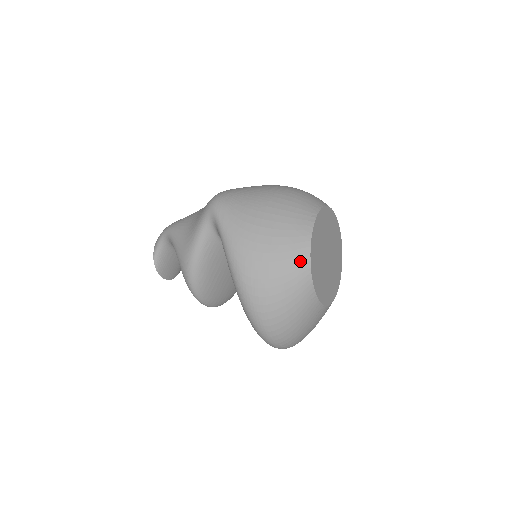
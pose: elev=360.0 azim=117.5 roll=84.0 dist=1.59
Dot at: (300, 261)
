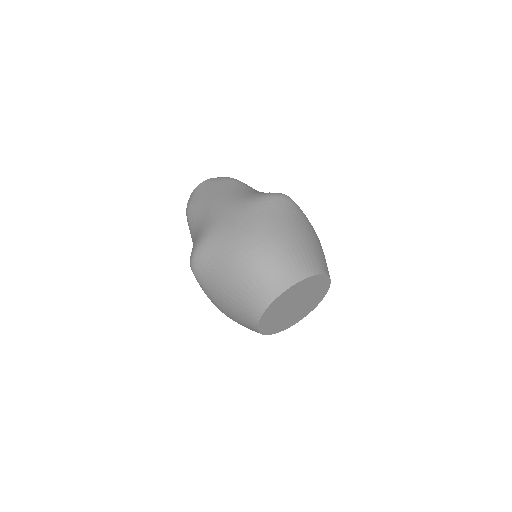
Dot at: (255, 331)
